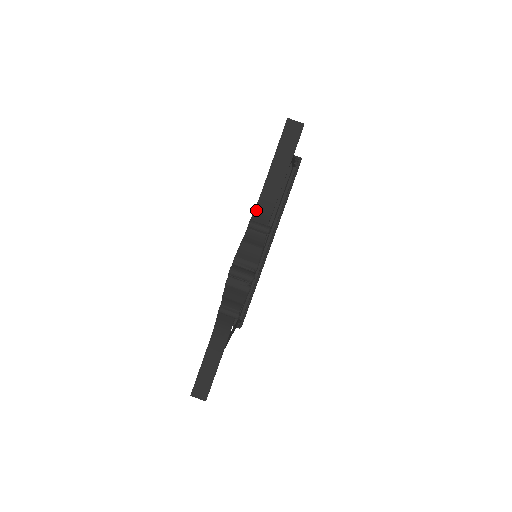
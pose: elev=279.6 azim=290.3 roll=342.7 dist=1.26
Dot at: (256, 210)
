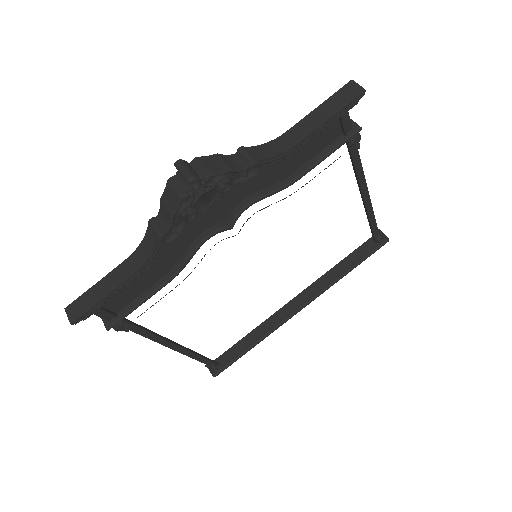
Dot at: (259, 146)
